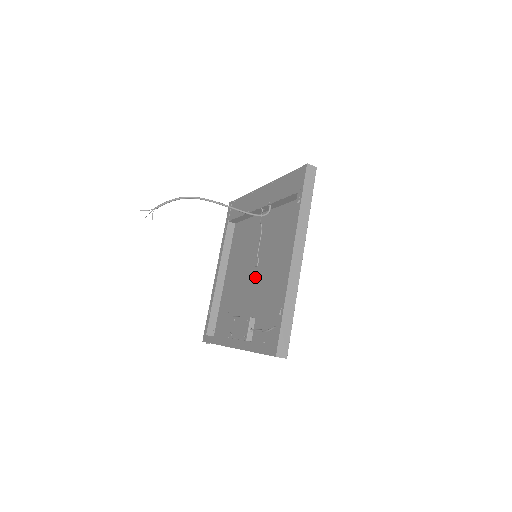
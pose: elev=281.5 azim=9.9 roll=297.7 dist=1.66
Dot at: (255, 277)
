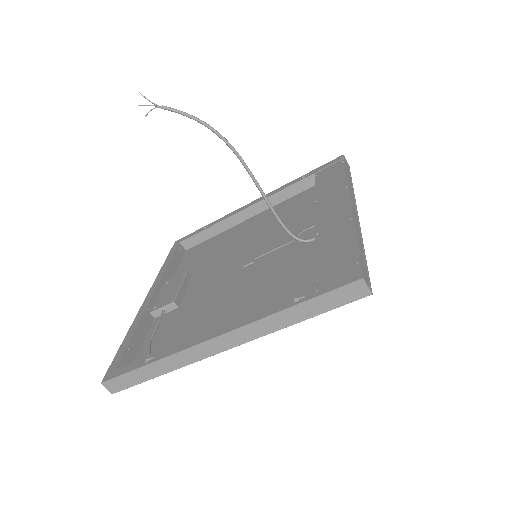
Dot at: (230, 272)
